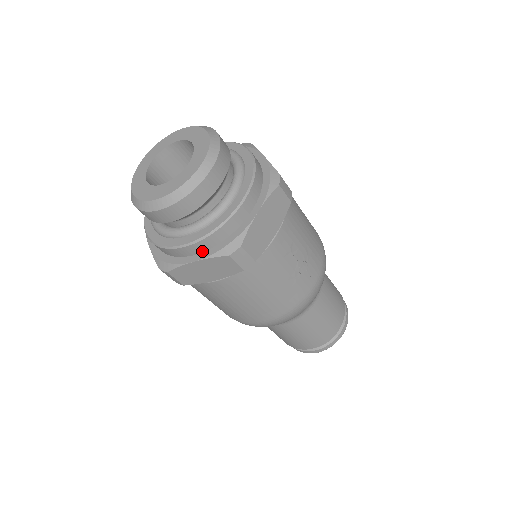
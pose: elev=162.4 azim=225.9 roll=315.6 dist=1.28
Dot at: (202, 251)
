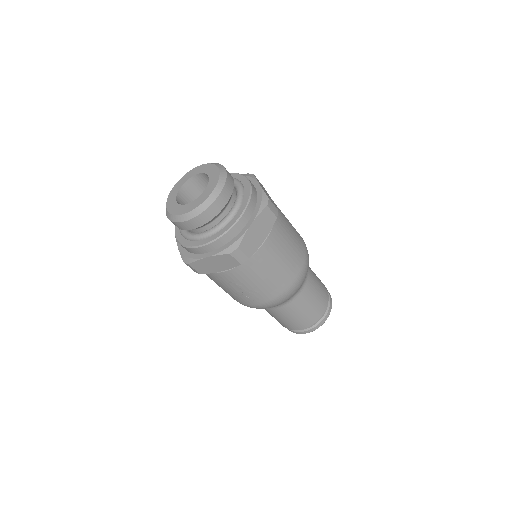
Dot at: occluded
